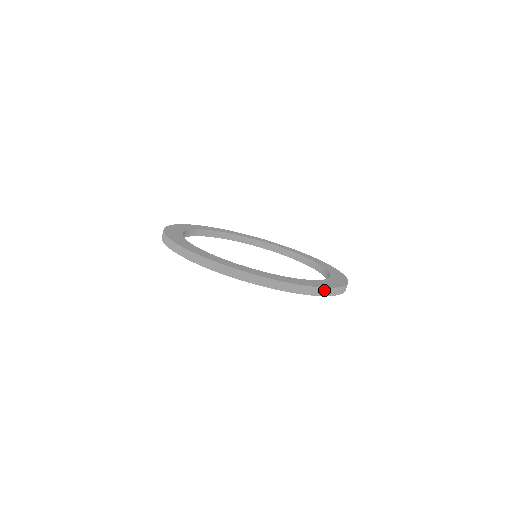
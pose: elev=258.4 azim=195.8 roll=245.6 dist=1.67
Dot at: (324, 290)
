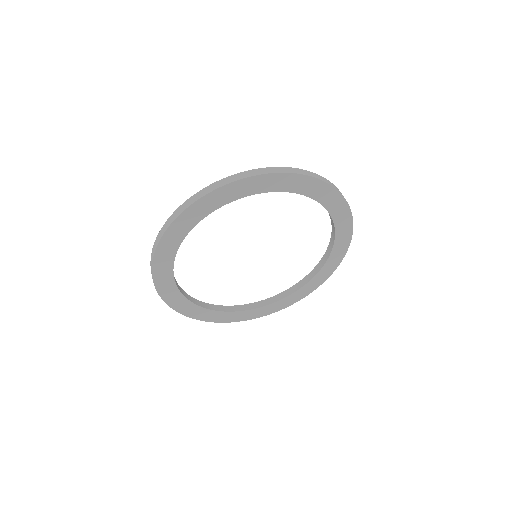
Dot at: (309, 173)
